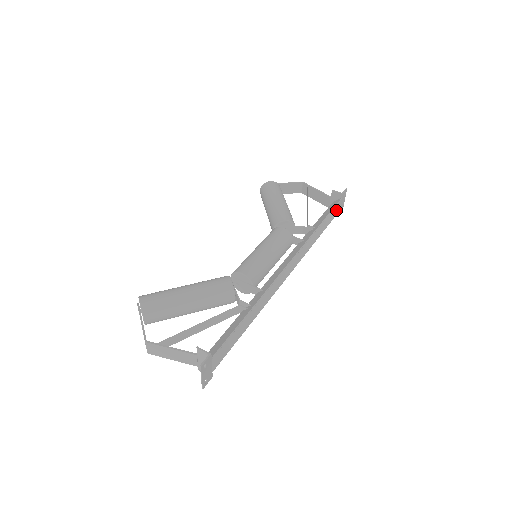
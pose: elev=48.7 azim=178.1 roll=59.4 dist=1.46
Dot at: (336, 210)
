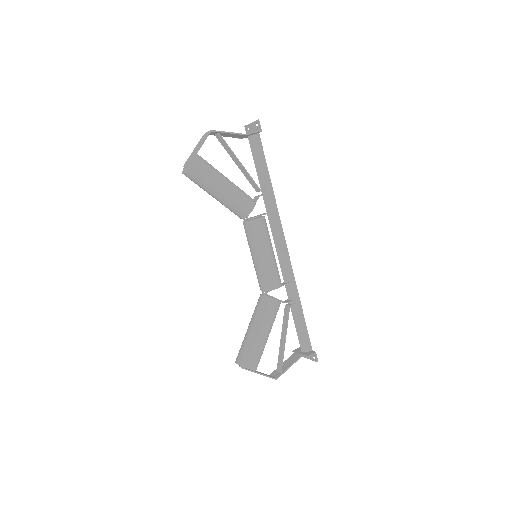
Dot at: occluded
